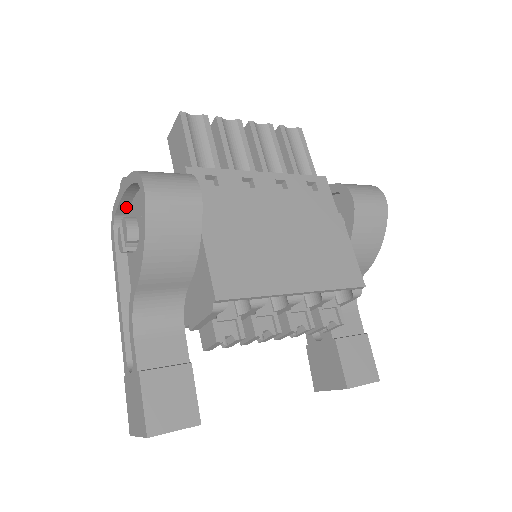
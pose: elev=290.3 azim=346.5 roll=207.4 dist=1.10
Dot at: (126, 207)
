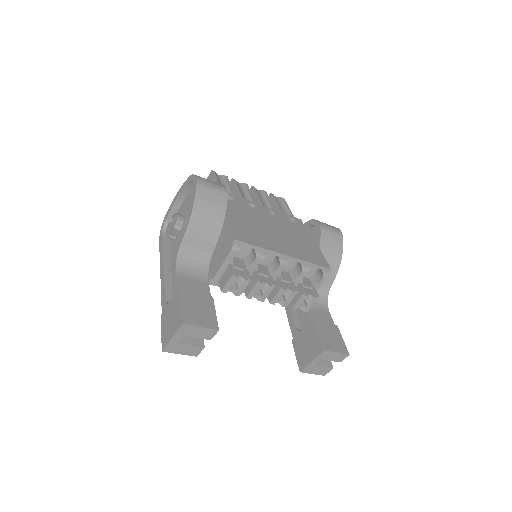
Dot at: occluded
